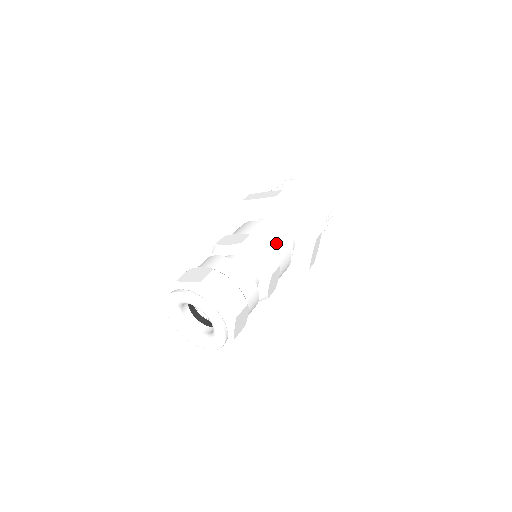
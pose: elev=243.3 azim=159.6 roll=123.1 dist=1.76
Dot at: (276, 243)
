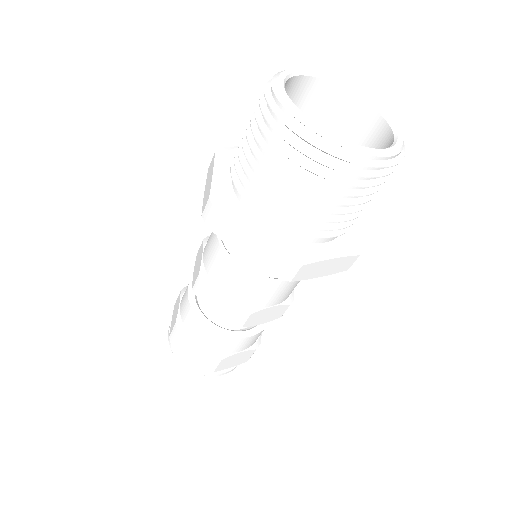
Dot at: (236, 284)
